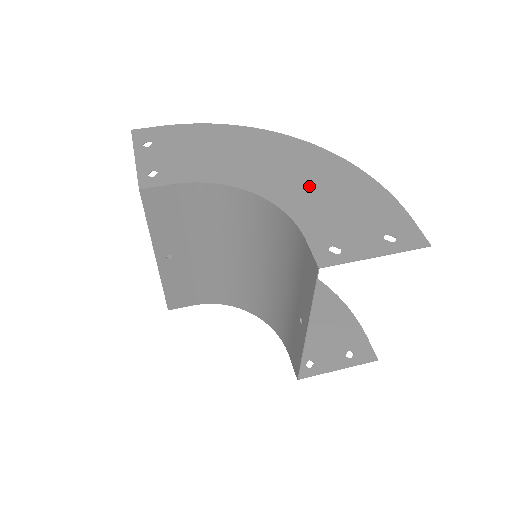
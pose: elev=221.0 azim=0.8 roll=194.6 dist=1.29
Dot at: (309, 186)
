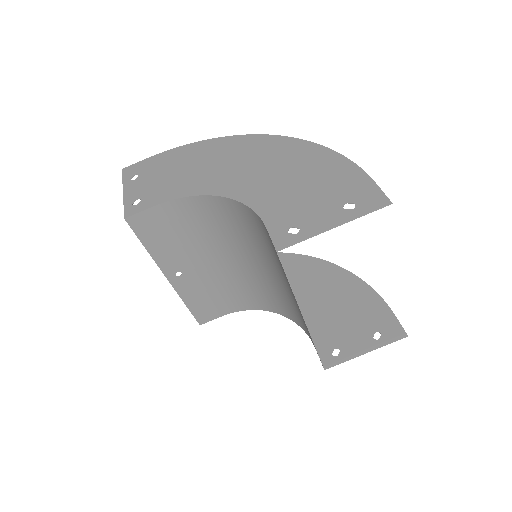
Dot at: (273, 176)
